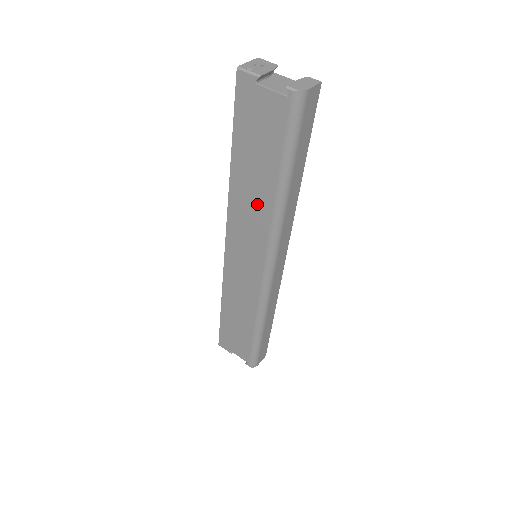
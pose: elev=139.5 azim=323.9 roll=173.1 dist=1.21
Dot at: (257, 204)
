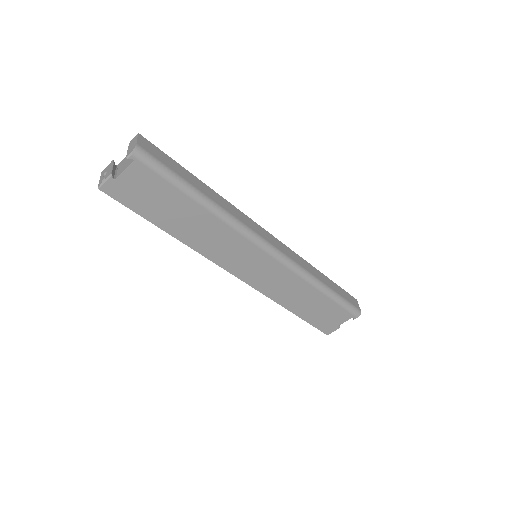
Dot at: (210, 230)
